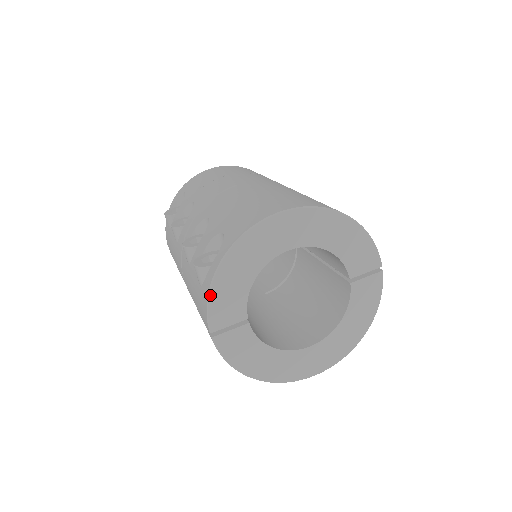
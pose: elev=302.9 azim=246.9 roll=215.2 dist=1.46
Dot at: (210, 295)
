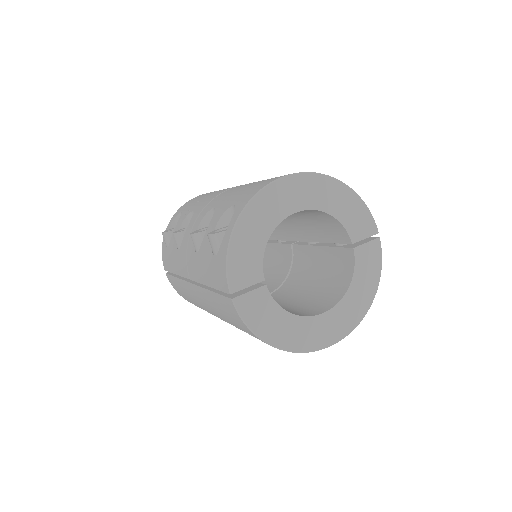
Dot at: (229, 254)
